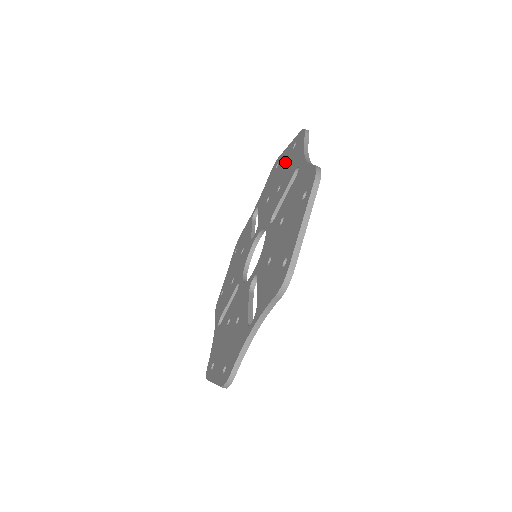
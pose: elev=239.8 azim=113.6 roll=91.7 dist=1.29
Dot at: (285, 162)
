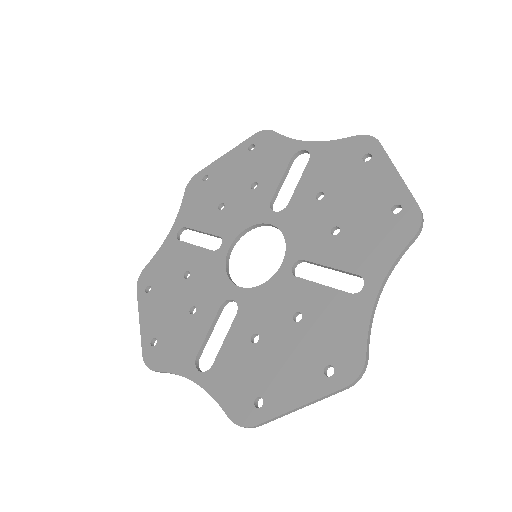
Dot at: (372, 200)
